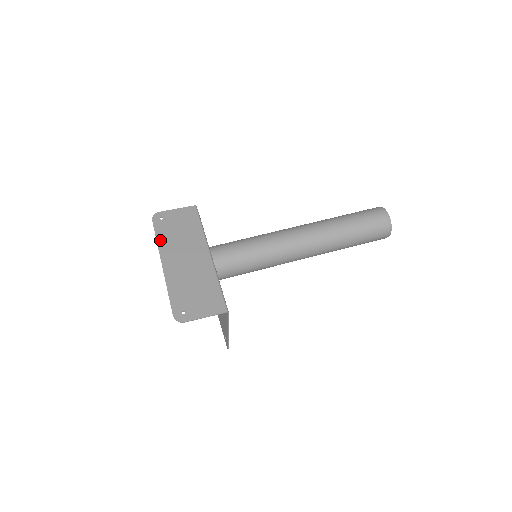
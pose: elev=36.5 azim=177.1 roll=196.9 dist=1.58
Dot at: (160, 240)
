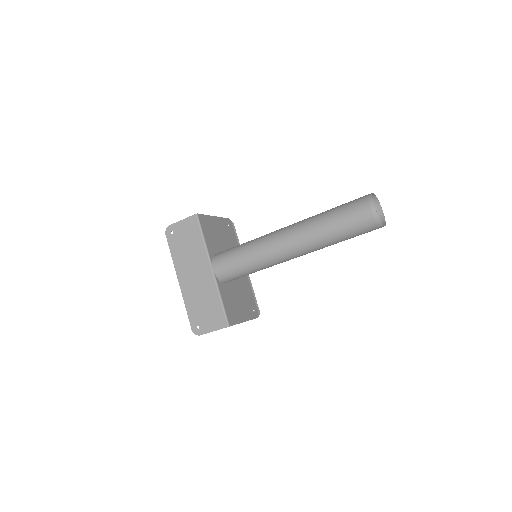
Dot at: (174, 257)
